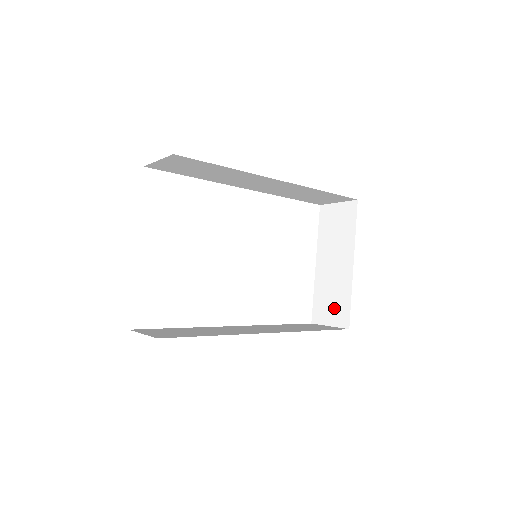
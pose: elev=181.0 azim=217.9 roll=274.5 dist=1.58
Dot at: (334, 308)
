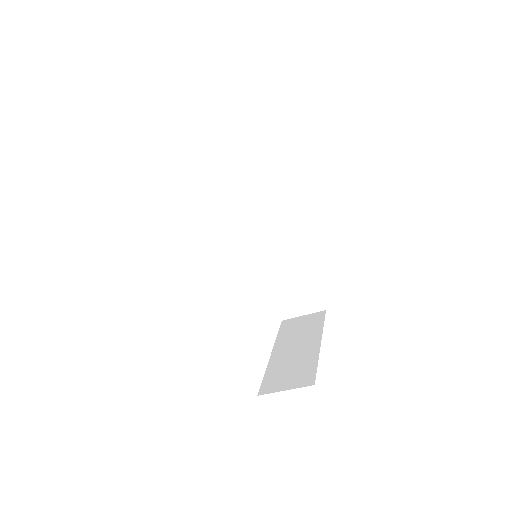
Dot at: (294, 375)
